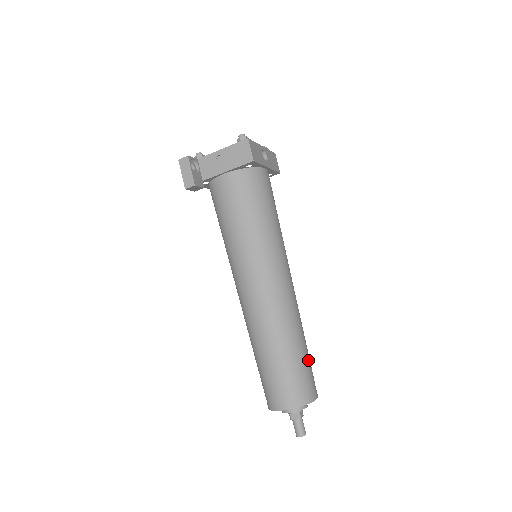
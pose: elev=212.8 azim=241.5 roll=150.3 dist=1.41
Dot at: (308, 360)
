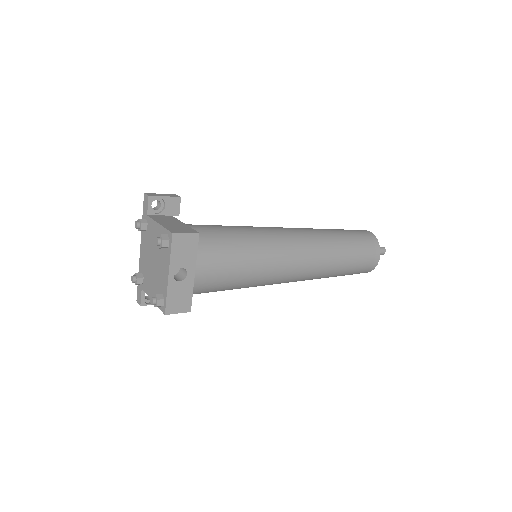
Dot at: (356, 260)
